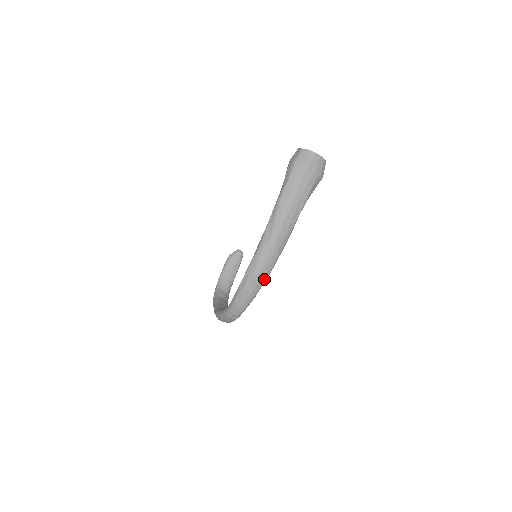
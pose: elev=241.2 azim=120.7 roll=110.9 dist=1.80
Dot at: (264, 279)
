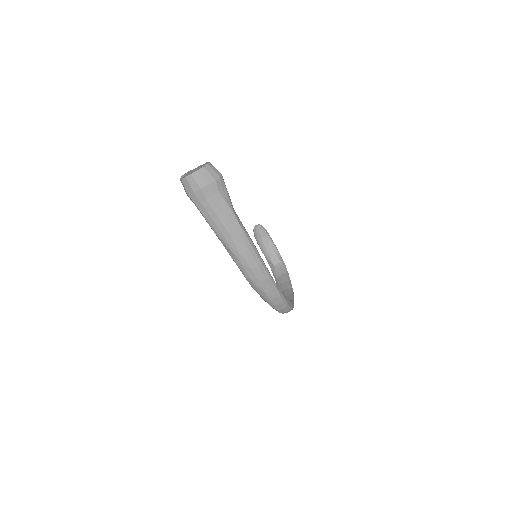
Dot at: (272, 284)
